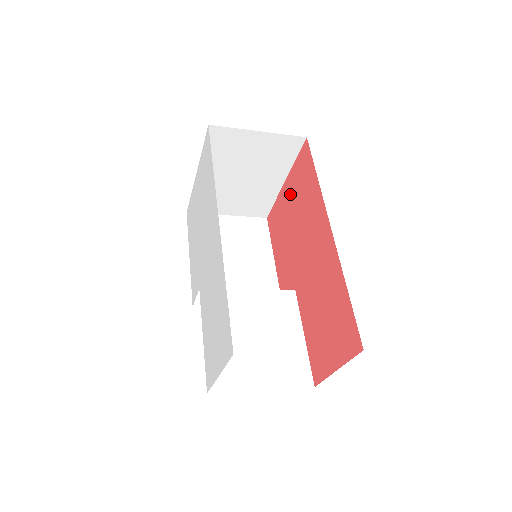
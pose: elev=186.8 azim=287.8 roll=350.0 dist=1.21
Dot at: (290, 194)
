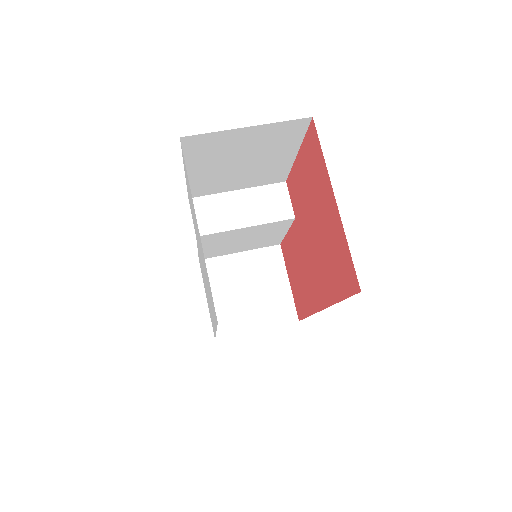
Dot at: (329, 220)
